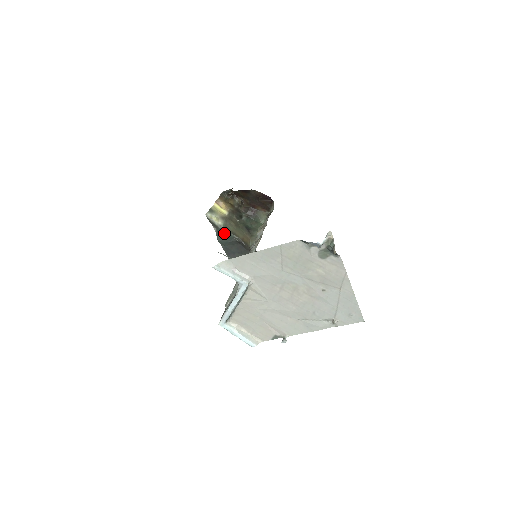
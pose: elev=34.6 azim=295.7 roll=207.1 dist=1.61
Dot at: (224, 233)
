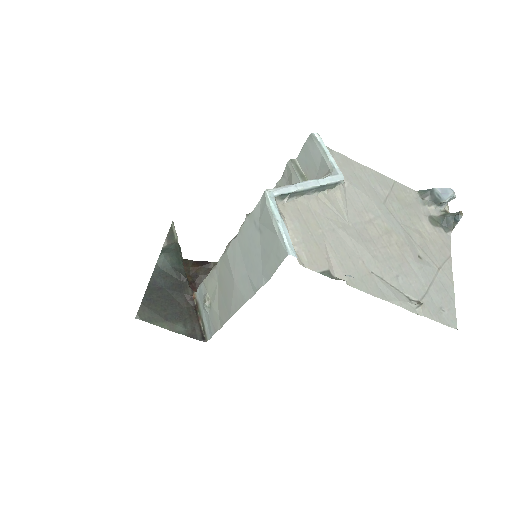
Dot at: (177, 253)
